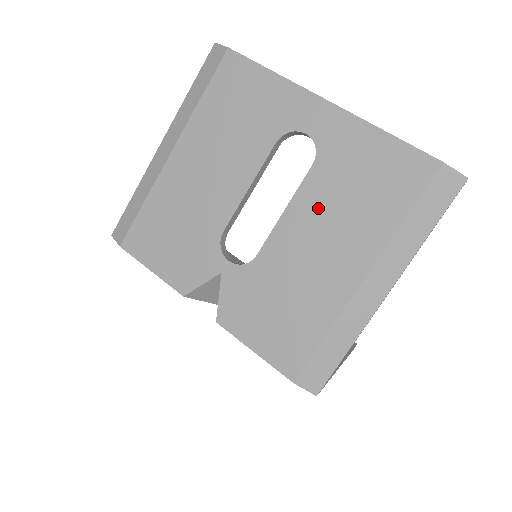
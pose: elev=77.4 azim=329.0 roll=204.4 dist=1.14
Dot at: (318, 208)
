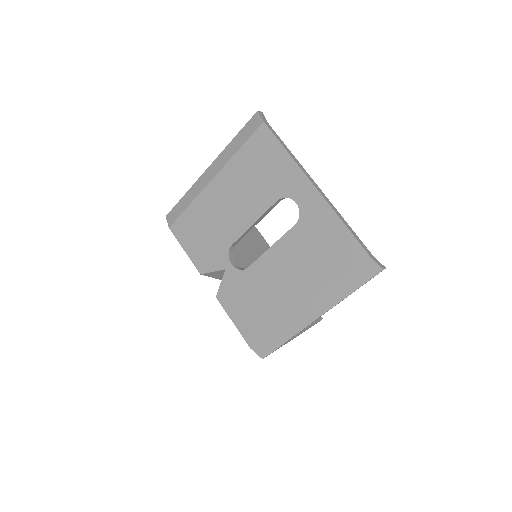
Dot at: (291, 253)
